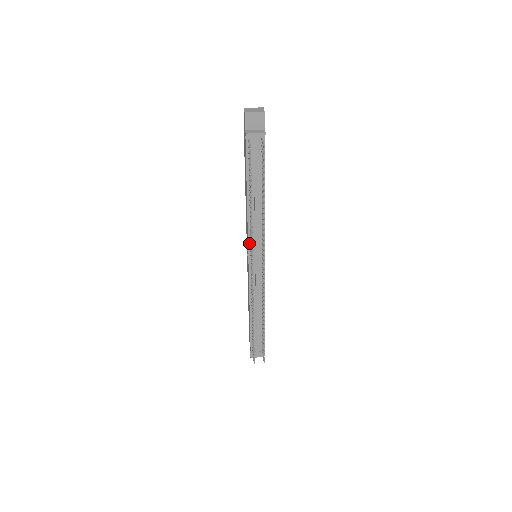
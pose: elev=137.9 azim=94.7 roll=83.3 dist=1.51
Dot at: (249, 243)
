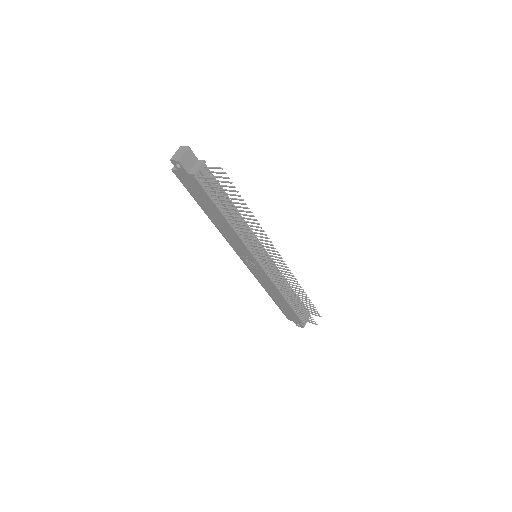
Dot at: (250, 251)
